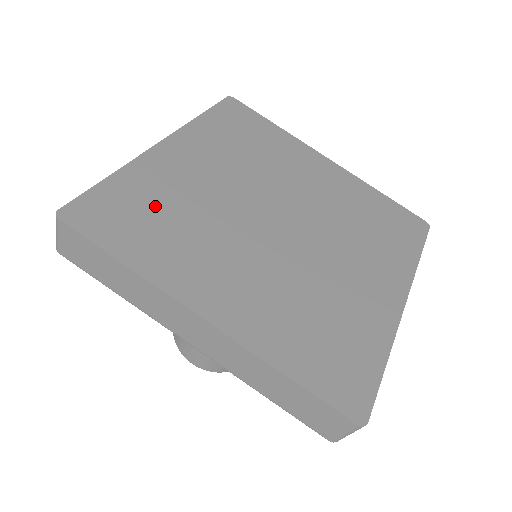
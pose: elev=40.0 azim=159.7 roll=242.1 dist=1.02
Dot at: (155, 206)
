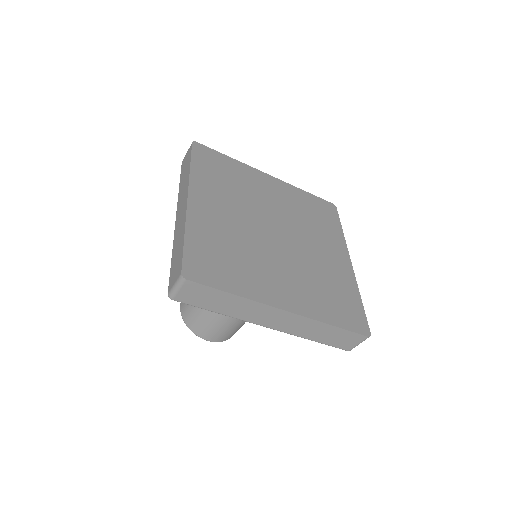
Dot at: (230, 175)
